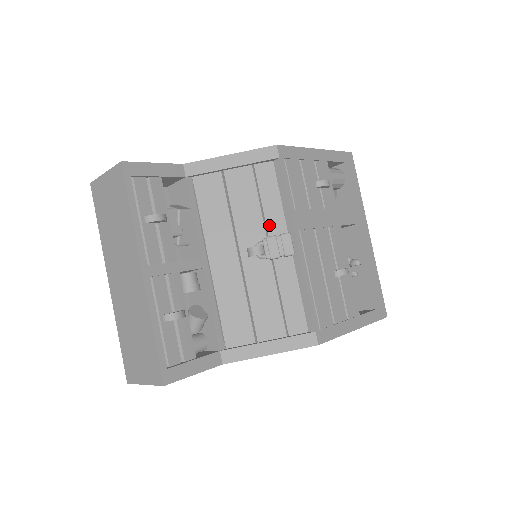
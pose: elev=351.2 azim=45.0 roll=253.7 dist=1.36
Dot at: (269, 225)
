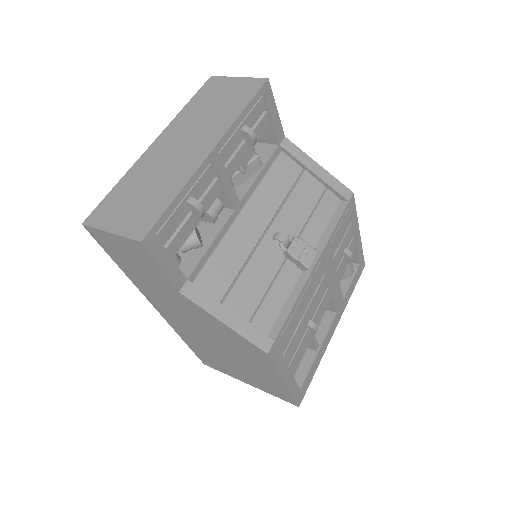
Dot at: (305, 234)
